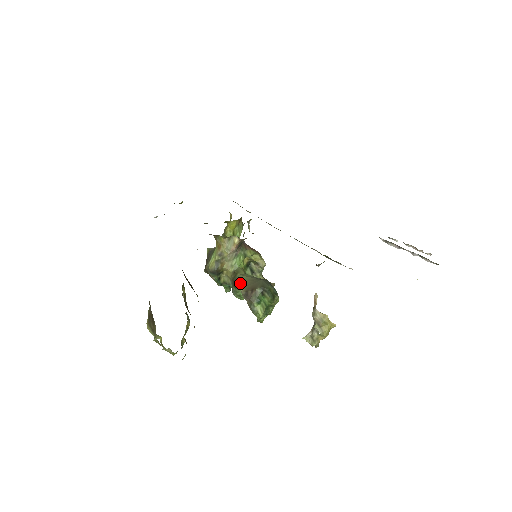
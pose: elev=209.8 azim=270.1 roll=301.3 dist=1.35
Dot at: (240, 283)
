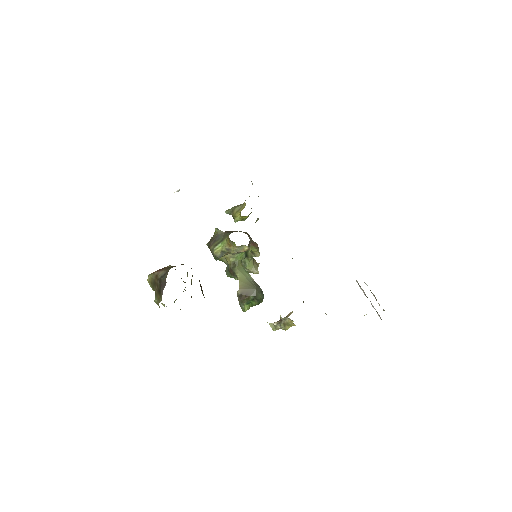
Dot at: (236, 276)
